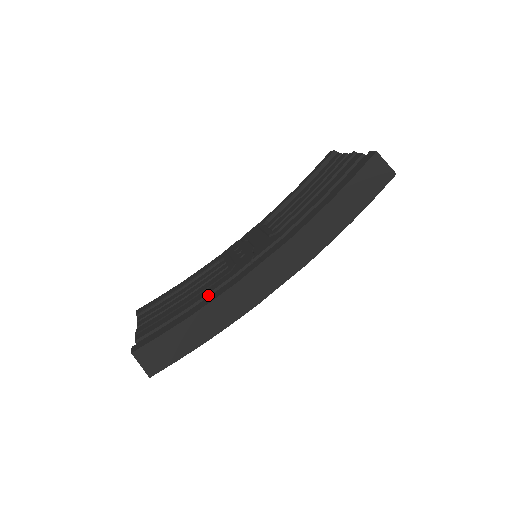
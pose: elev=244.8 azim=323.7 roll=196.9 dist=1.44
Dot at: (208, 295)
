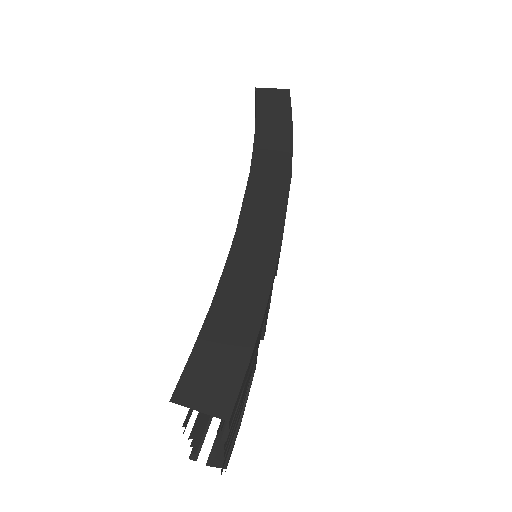
Dot at: occluded
